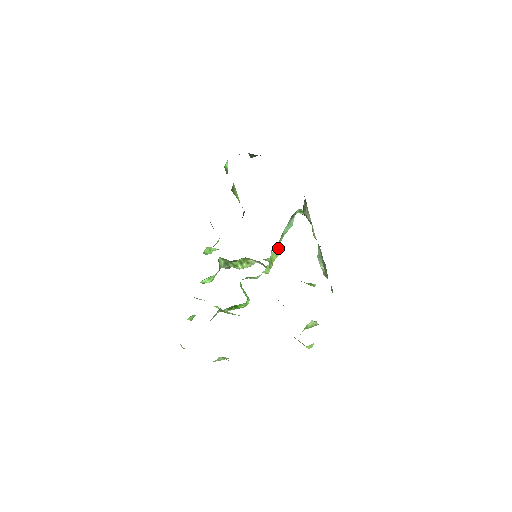
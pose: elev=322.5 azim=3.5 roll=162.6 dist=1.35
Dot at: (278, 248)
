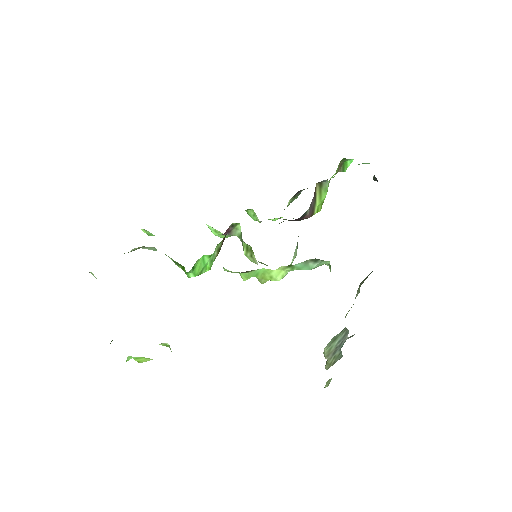
Dot at: (277, 272)
